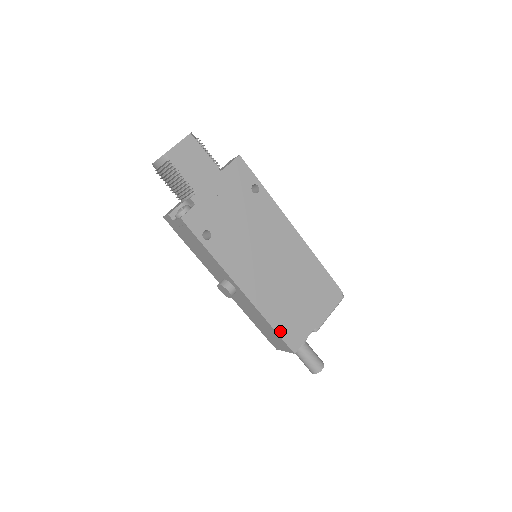
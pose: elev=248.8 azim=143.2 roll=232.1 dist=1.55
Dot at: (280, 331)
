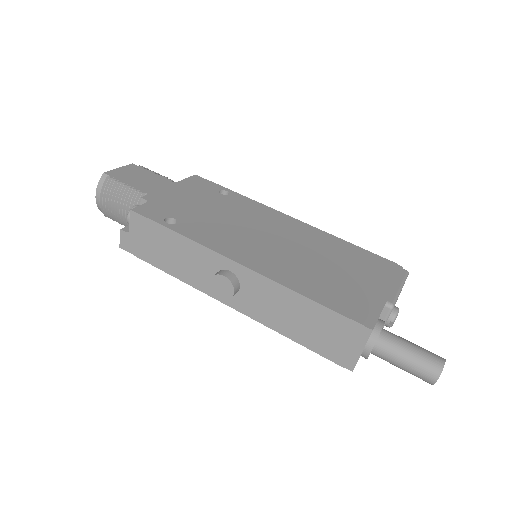
Dot at: (328, 304)
